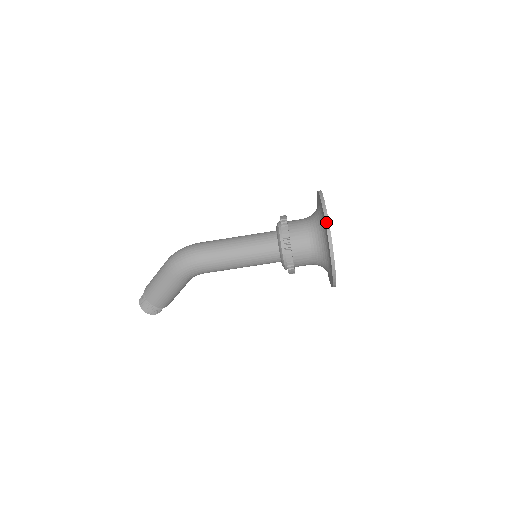
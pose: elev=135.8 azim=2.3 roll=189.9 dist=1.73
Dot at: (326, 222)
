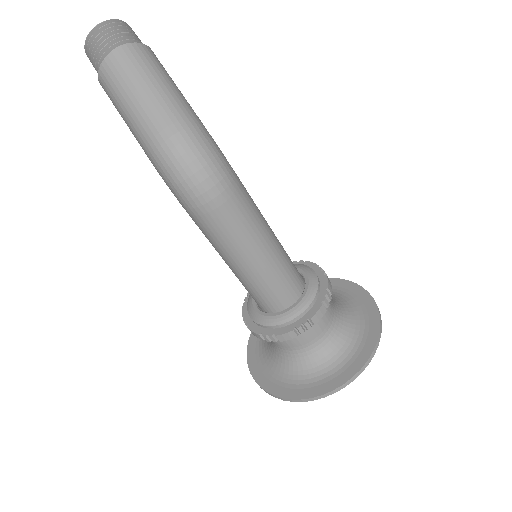
Dot at: (306, 400)
